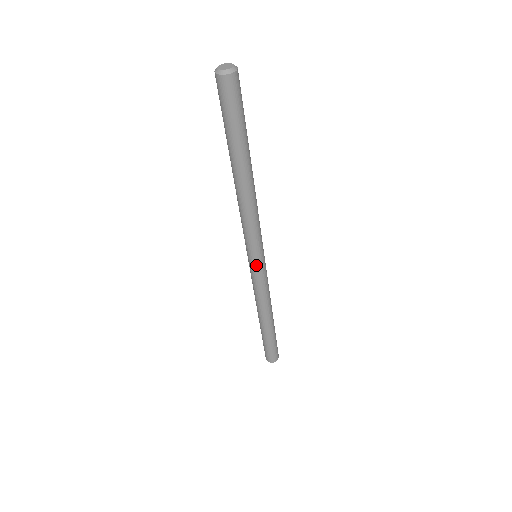
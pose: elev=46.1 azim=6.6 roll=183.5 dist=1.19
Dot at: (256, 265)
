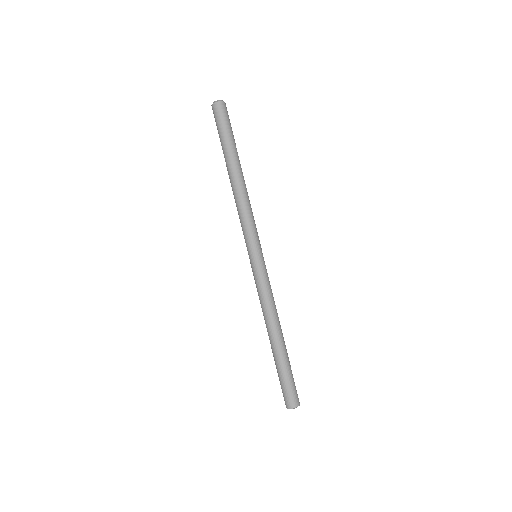
Dot at: (256, 260)
